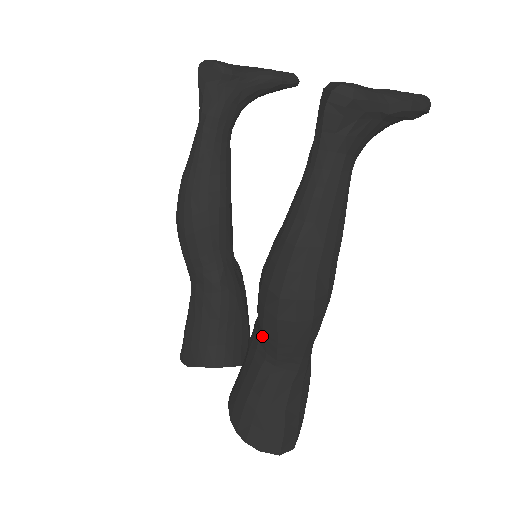
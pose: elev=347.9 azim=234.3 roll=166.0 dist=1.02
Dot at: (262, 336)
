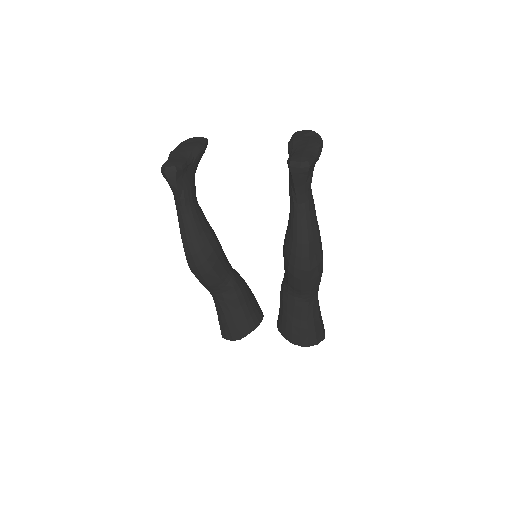
Dot at: (299, 293)
